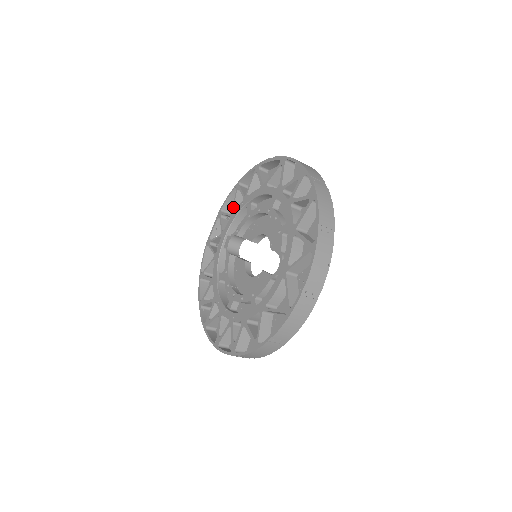
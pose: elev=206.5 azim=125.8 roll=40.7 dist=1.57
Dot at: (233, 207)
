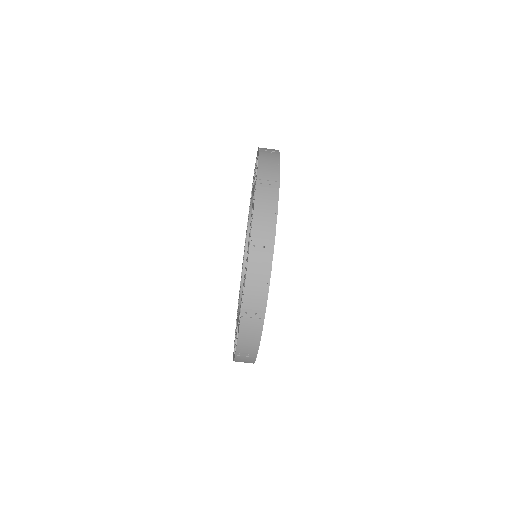
Dot at: occluded
